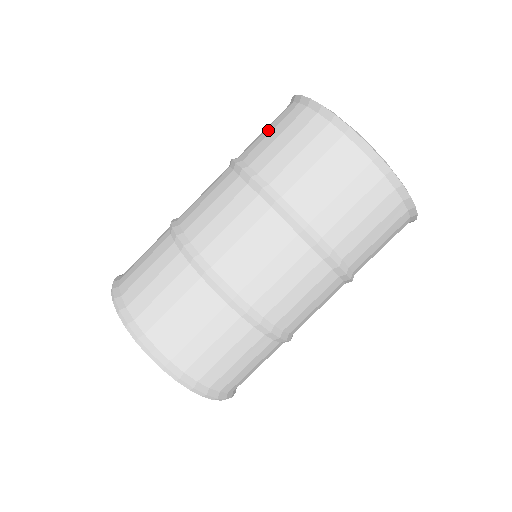
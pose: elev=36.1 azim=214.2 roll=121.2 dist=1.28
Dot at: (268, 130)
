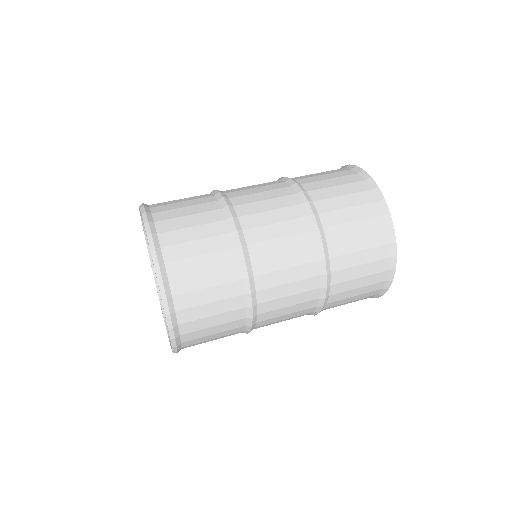
Dot at: (352, 213)
